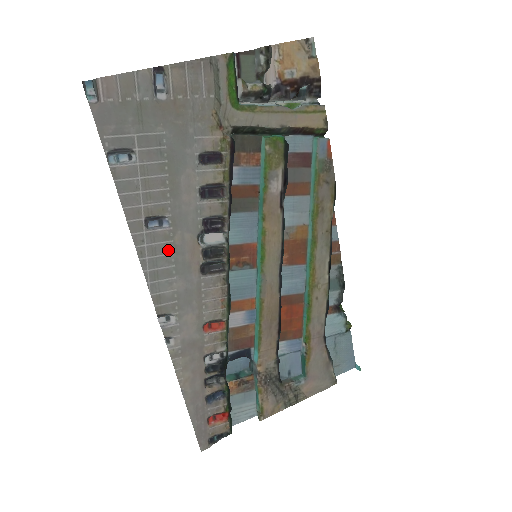
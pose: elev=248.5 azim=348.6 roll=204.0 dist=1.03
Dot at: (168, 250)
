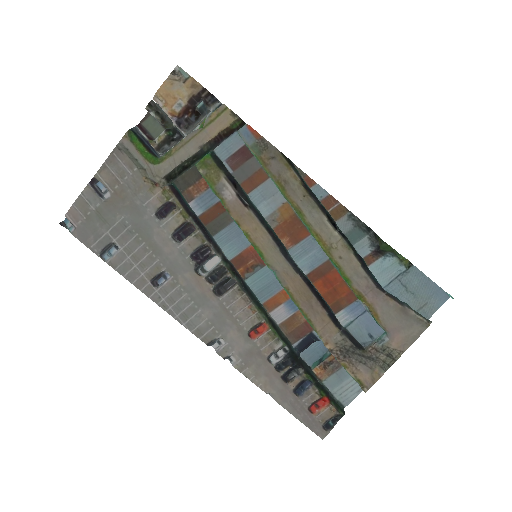
Dot at: (181, 293)
